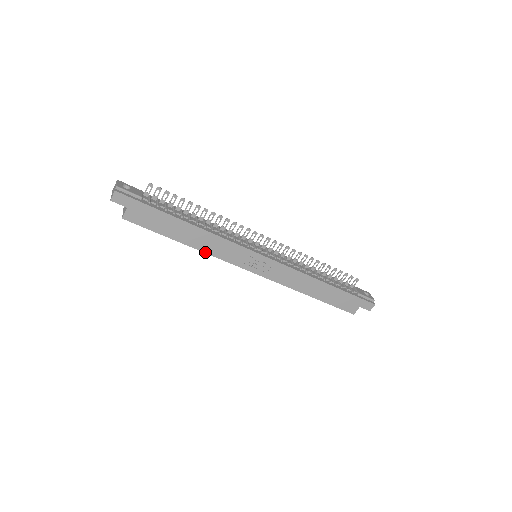
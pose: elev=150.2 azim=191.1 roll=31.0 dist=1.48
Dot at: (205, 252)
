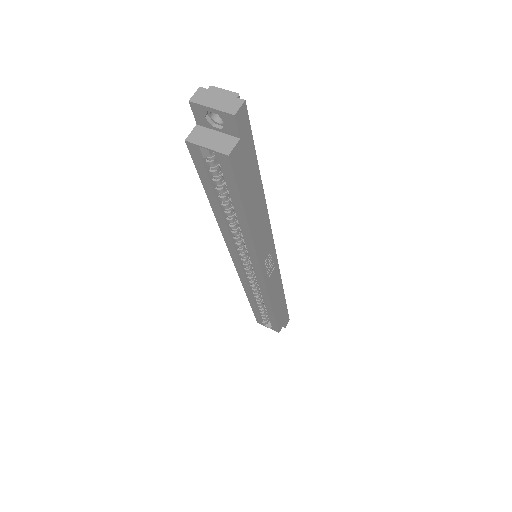
Dot at: (253, 240)
